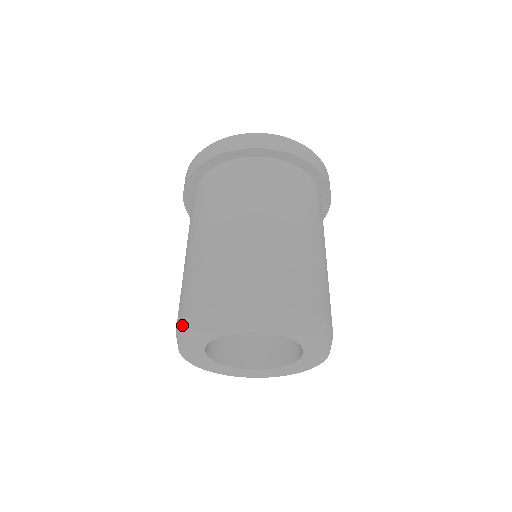
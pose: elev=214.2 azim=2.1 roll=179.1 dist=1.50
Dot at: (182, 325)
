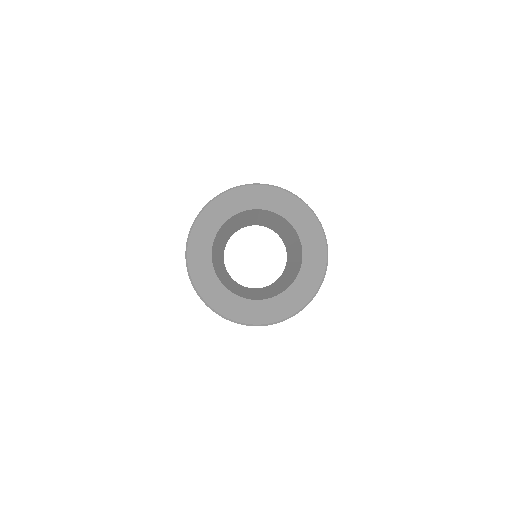
Dot at: (246, 184)
